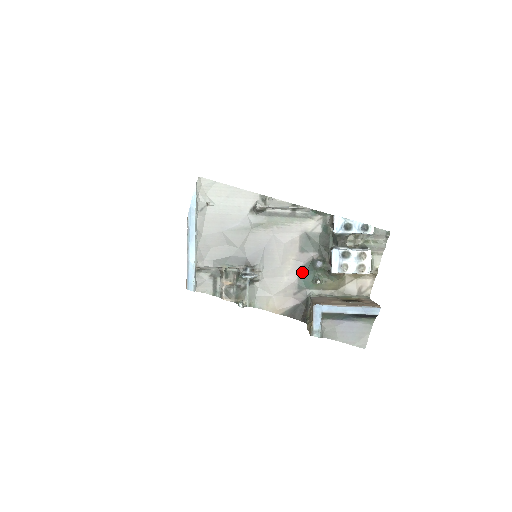
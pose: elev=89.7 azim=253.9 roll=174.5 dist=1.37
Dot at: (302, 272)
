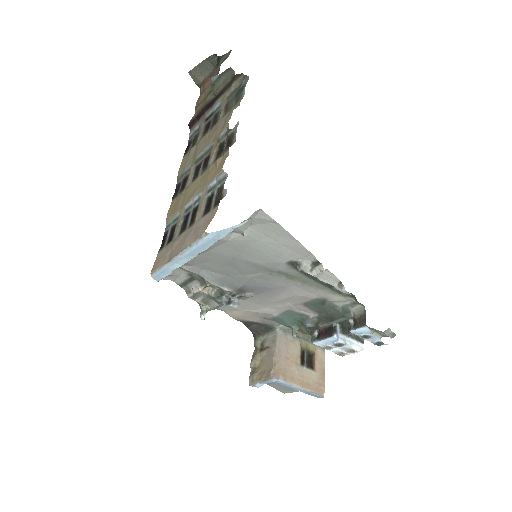
Dot at: (288, 314)
